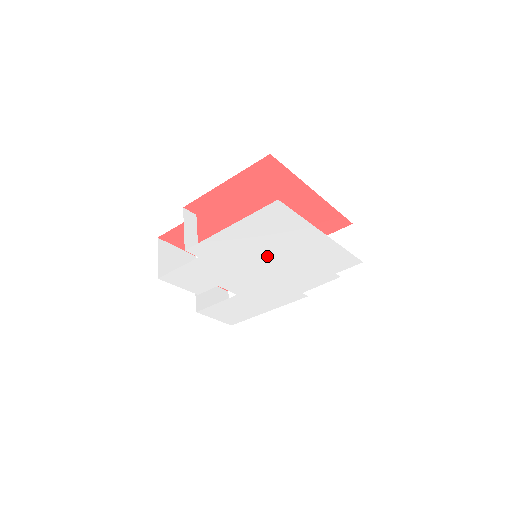
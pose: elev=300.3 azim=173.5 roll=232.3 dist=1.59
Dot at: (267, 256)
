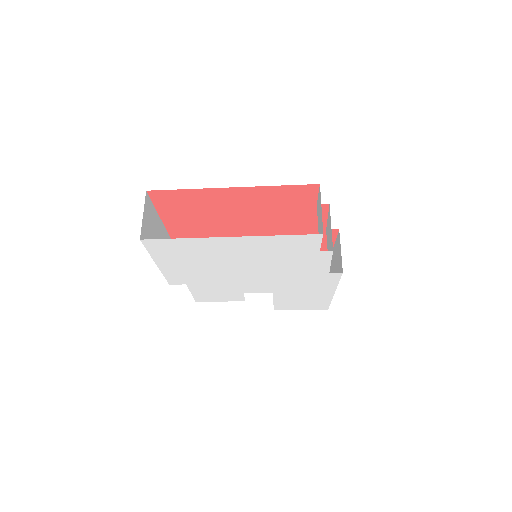
Dot at: (226, 266)
